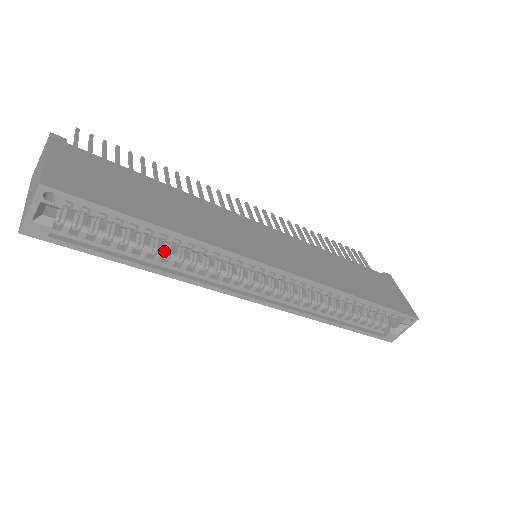
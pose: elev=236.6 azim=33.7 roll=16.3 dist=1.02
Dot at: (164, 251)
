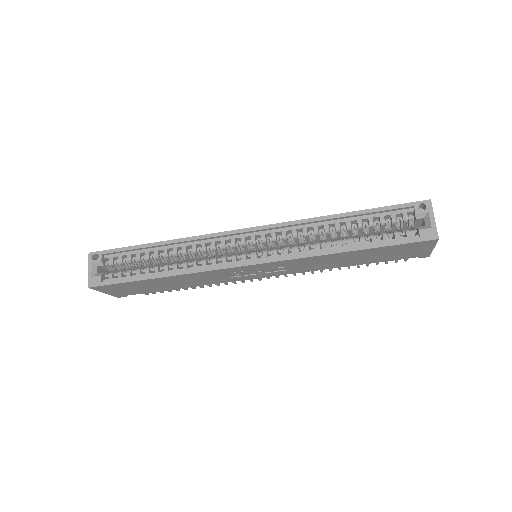
Dot at: (170, 265)
